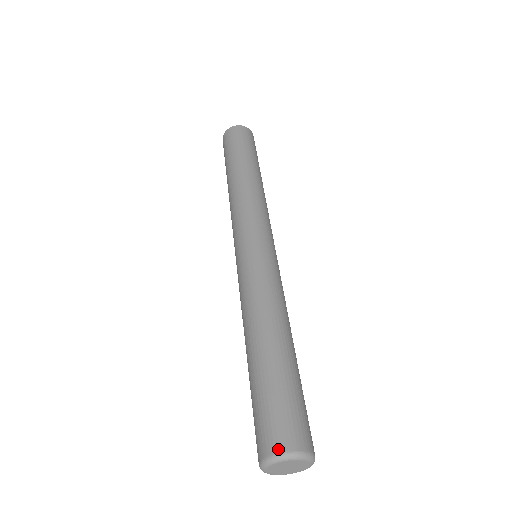
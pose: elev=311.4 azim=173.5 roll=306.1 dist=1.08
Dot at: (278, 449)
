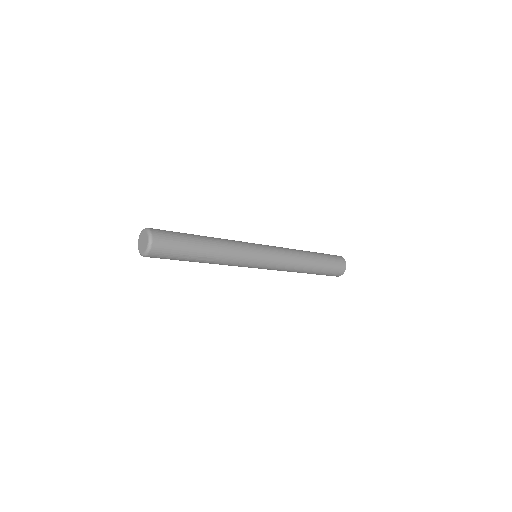
Dot at: occluded
